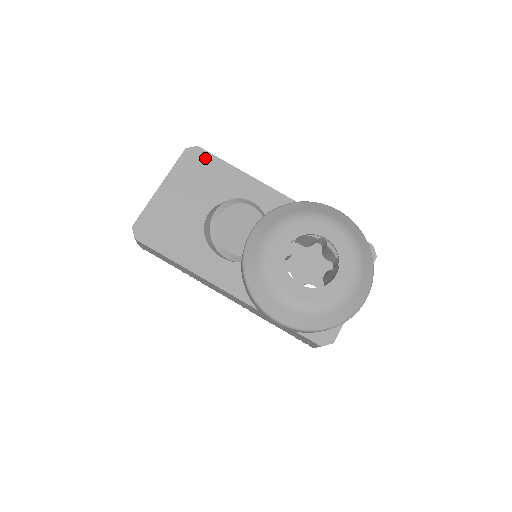
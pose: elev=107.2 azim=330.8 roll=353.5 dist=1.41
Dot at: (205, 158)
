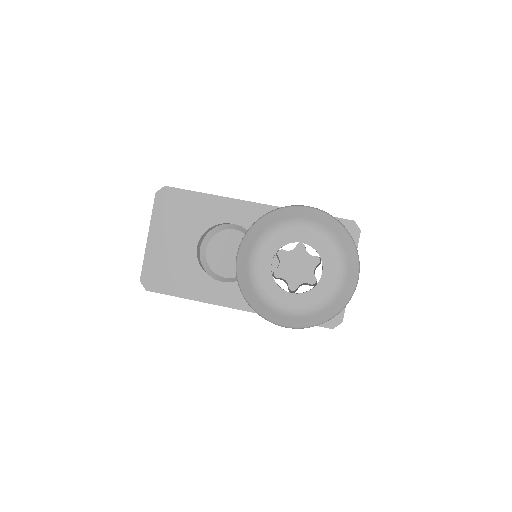
Dot at: (175, 195)
